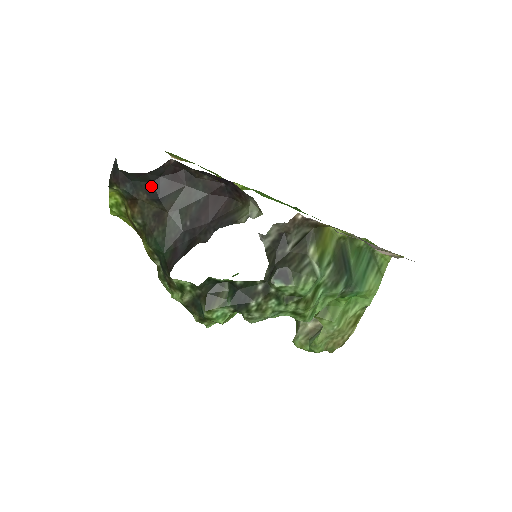
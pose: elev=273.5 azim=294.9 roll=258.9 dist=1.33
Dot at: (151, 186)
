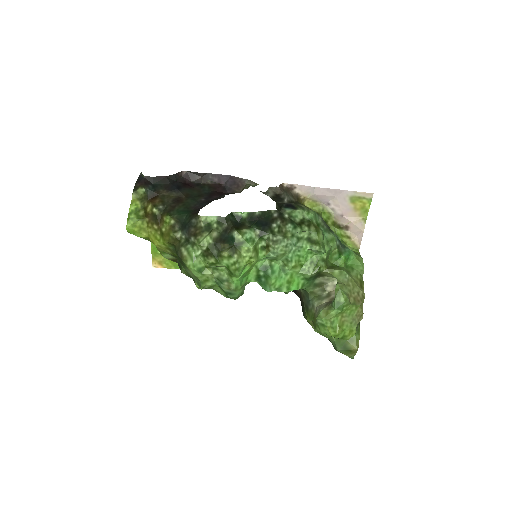
Dot at: (169, 185)
